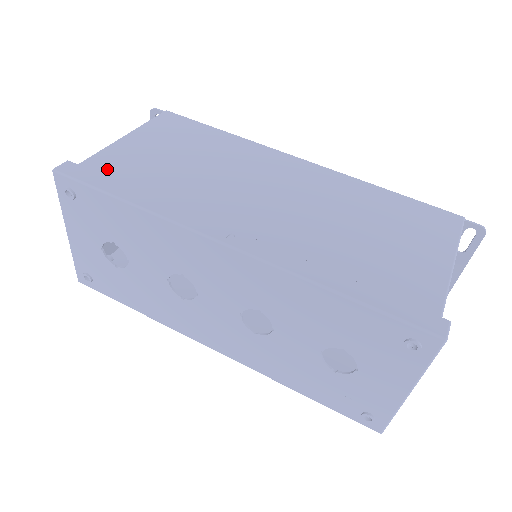
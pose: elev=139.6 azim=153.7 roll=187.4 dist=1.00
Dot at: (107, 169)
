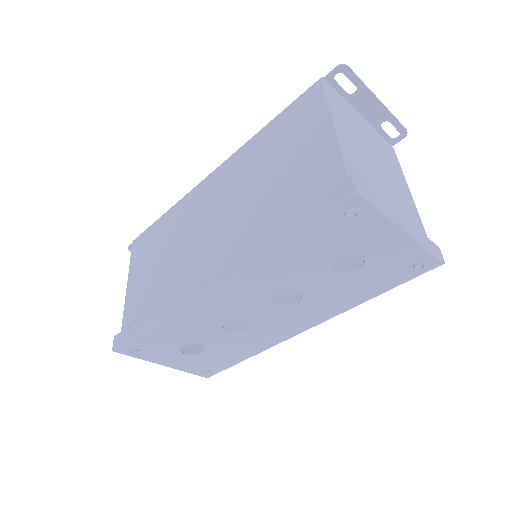
Dot at: (133, 317)
